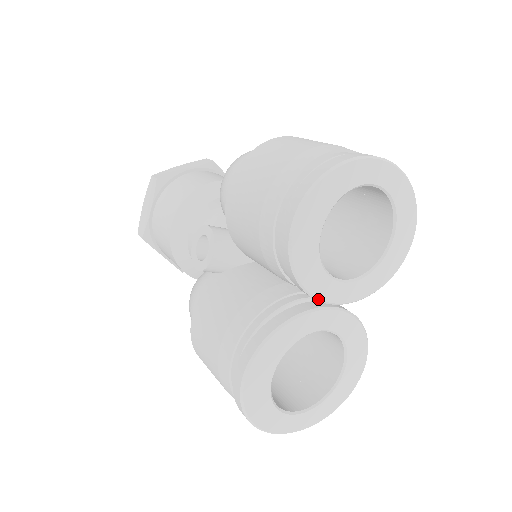
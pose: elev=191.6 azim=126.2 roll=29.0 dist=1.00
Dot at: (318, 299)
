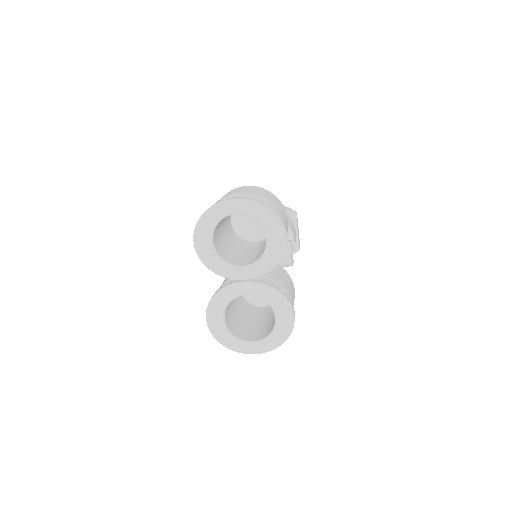
Dot at: occluded
